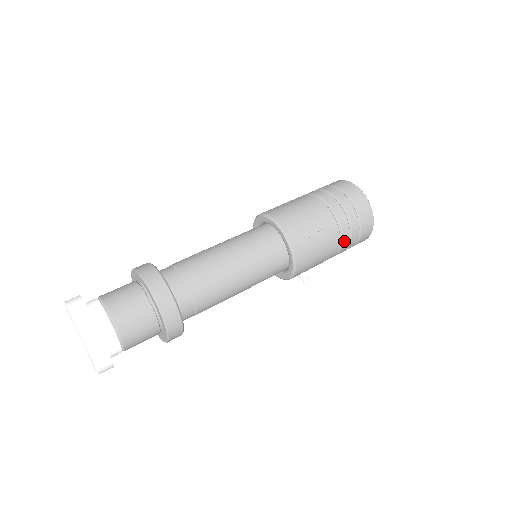
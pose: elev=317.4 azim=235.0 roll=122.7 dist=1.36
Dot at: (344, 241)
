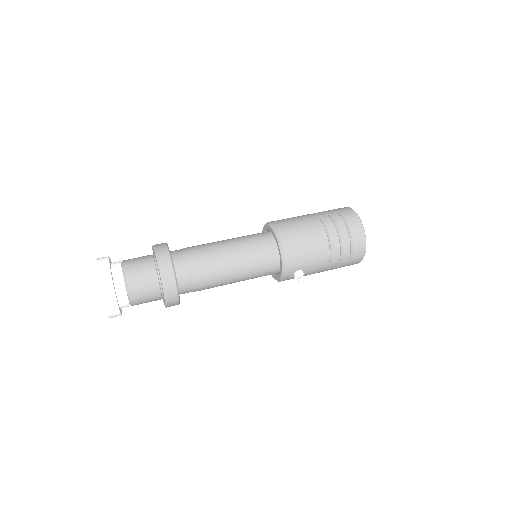
Dot at: (334, 244)
